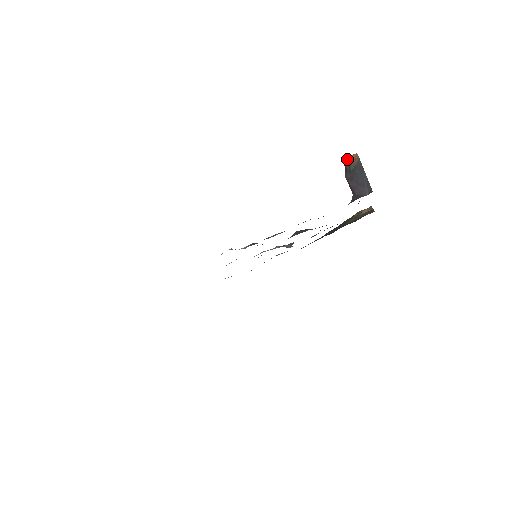
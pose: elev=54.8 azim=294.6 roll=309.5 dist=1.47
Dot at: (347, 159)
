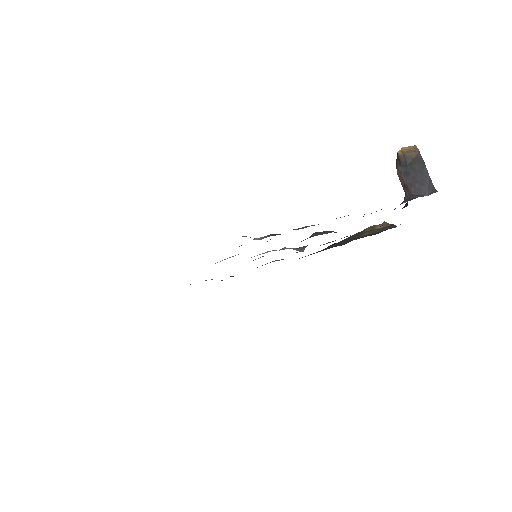
Dot at: (403, 150)
